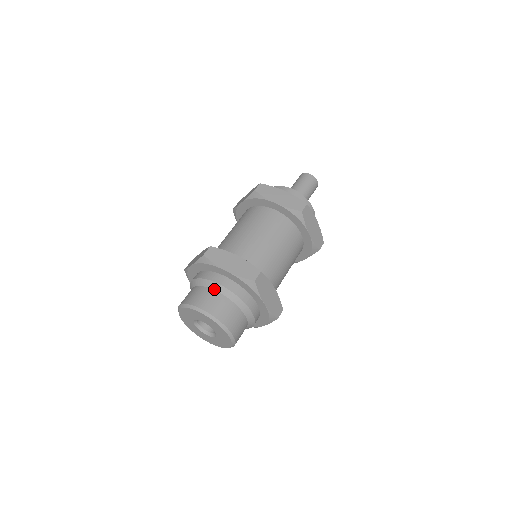
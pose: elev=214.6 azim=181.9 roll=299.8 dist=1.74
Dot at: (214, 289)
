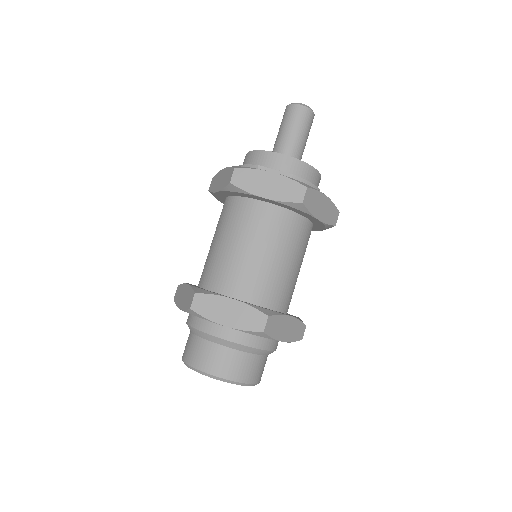
Dot at: (217, 343)
